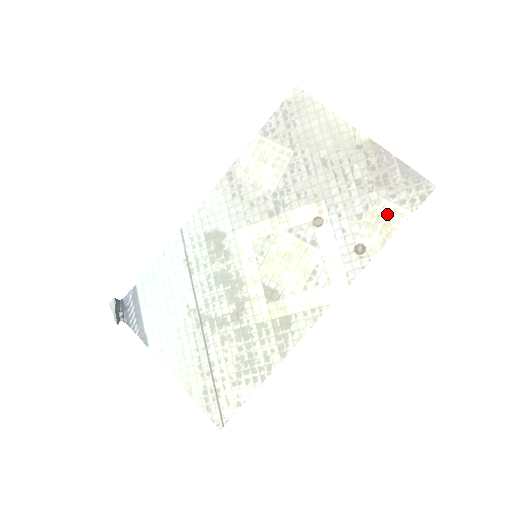
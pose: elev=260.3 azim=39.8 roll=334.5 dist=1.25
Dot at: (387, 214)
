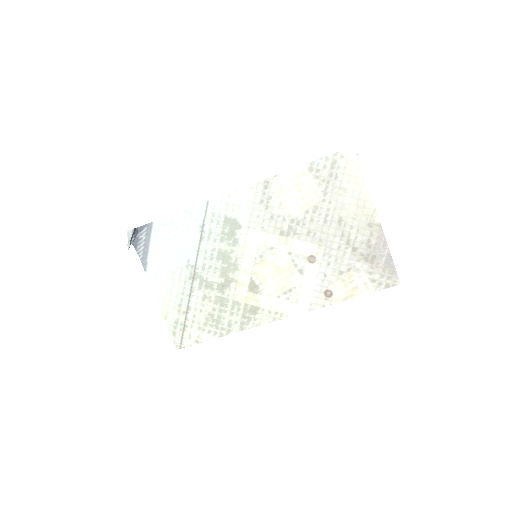
Dot at: (359, 282)
